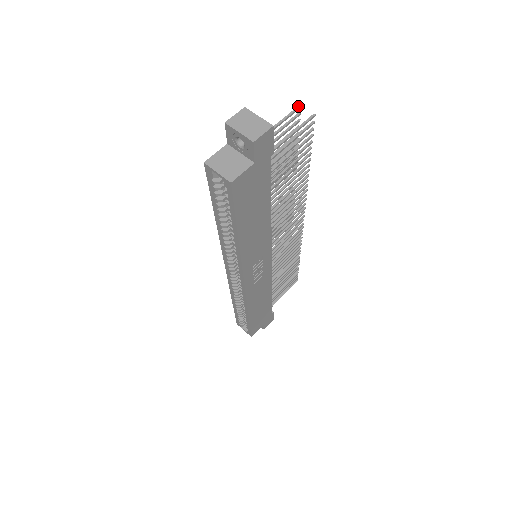
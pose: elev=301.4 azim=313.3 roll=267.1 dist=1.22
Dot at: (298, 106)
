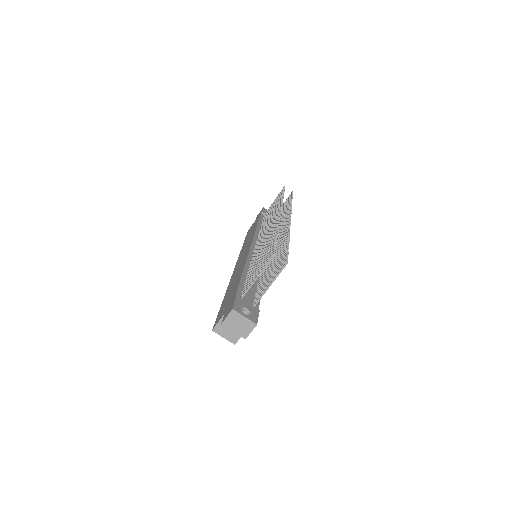
Dot at: (272, 256)
